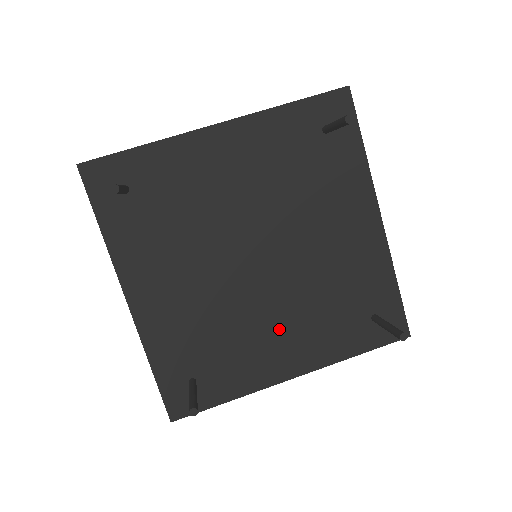
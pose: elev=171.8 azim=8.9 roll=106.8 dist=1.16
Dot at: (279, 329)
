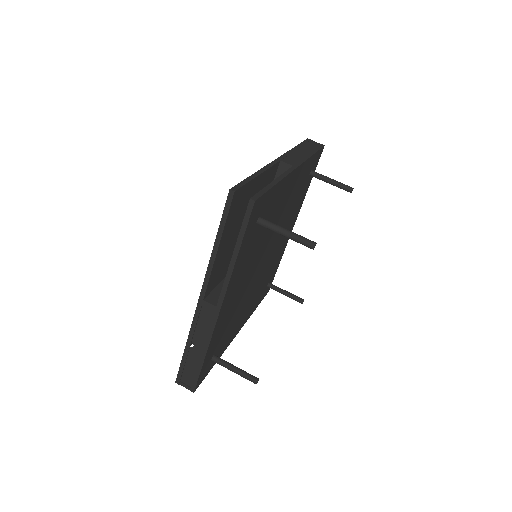
Dot at: occluded
